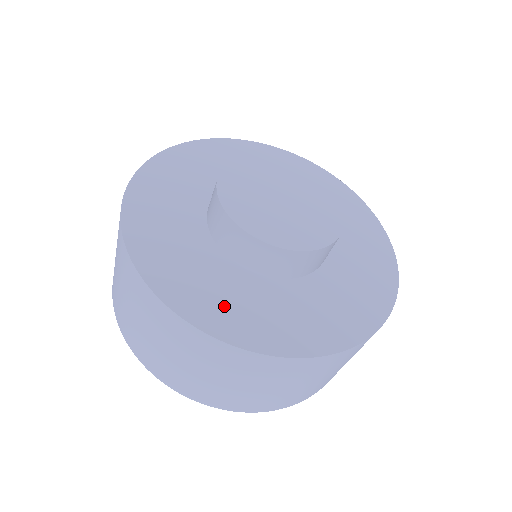
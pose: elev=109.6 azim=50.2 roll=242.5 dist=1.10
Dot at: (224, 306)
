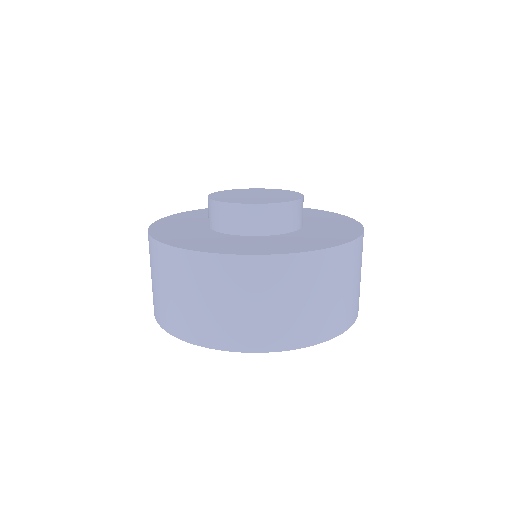
Dot at: (286, 245)
